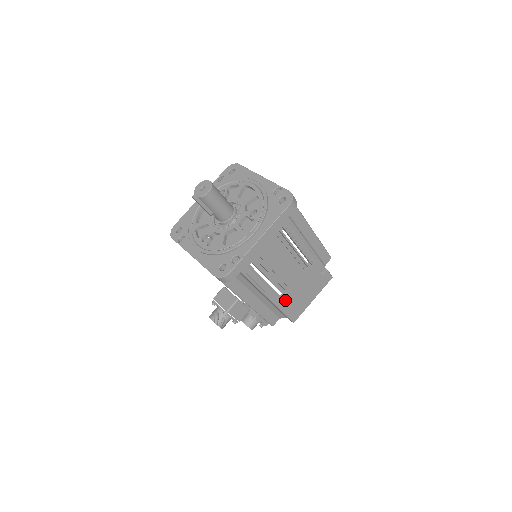
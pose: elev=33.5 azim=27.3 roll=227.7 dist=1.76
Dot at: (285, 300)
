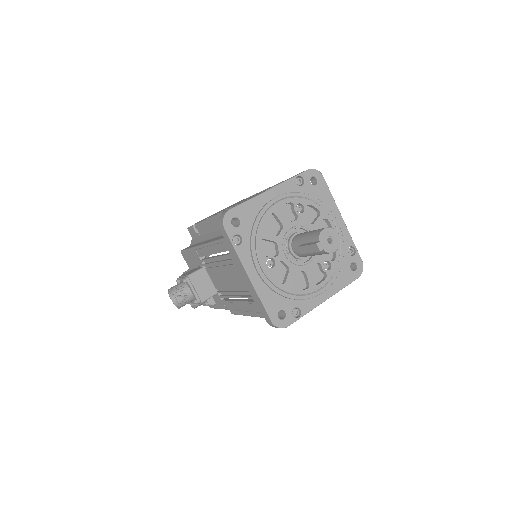
Dot at: occluded
